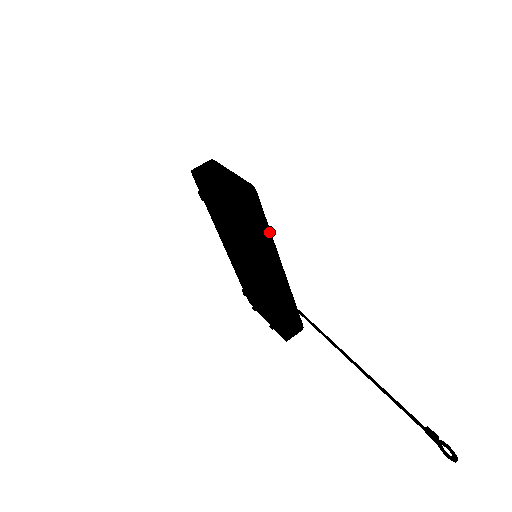
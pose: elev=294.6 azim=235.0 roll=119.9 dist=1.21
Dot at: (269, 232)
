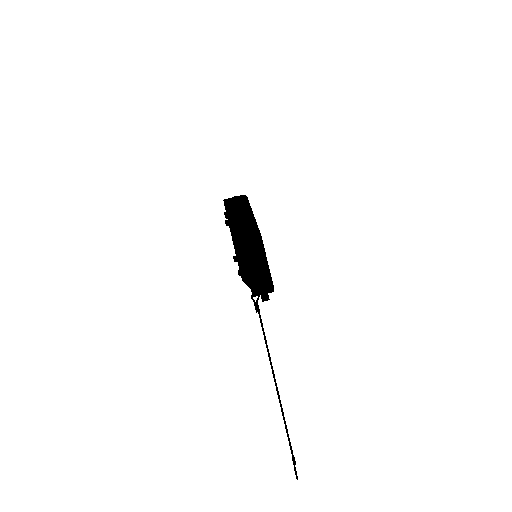
Dot at: (267, 280)
